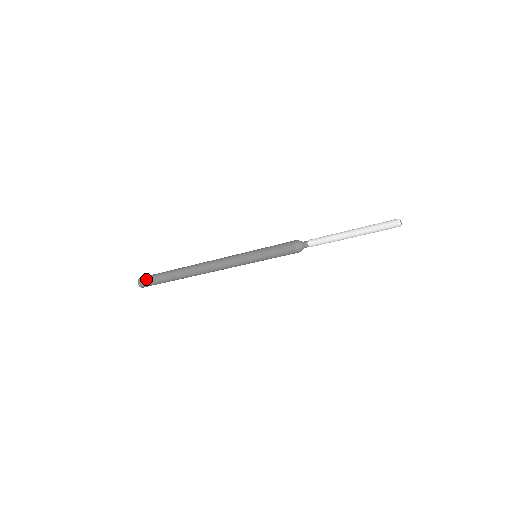
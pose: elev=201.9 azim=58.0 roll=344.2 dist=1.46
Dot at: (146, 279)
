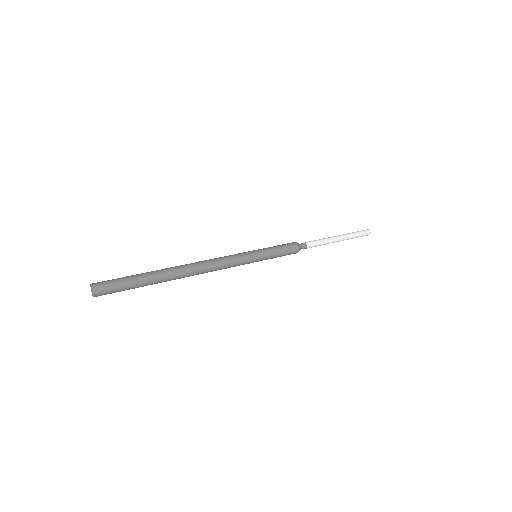
Dot at: (109, 286)
